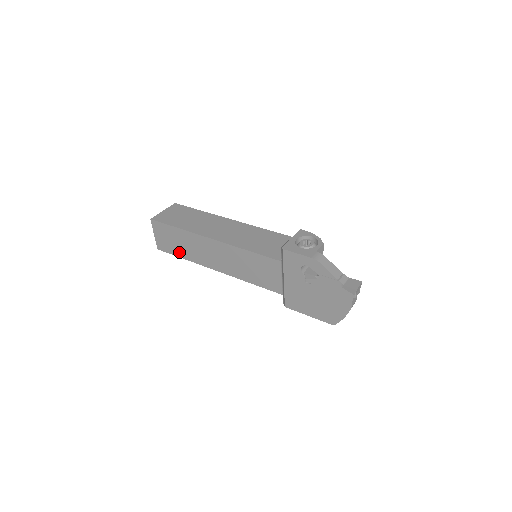
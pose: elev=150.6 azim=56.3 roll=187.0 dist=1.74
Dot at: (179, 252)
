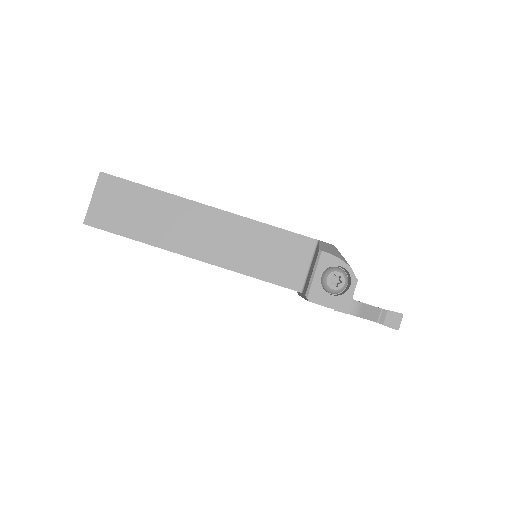
Dot at: occluded
